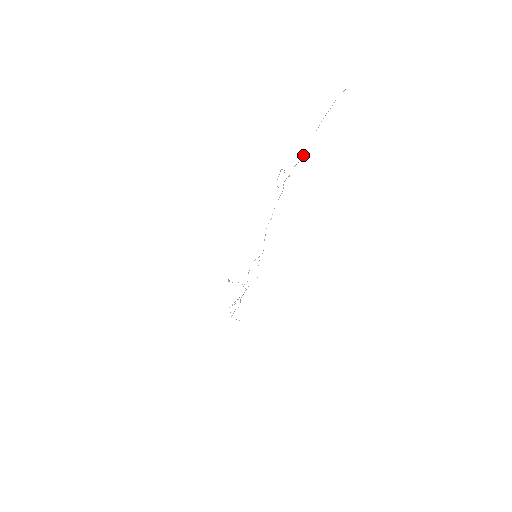
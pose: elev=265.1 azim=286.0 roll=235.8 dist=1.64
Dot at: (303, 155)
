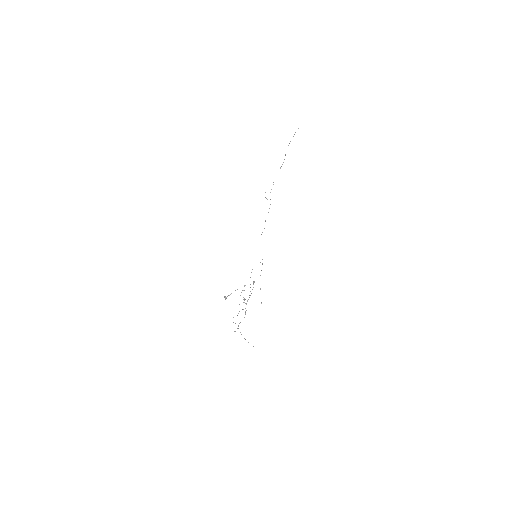
Dot at: (281, 166)
